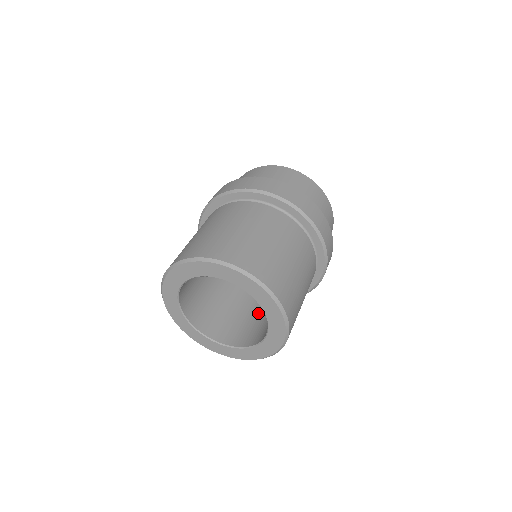
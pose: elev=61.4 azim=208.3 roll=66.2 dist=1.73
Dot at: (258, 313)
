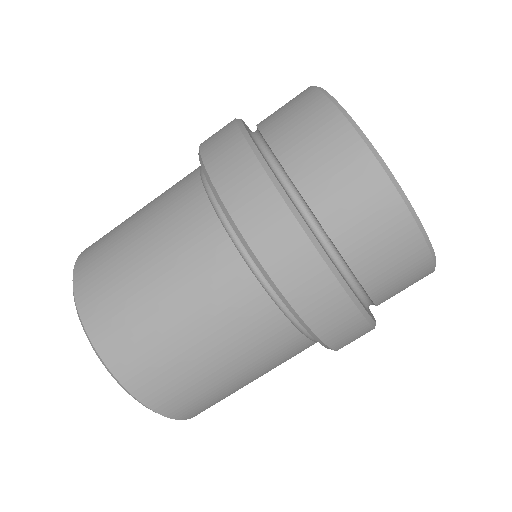
Dot at: occluded
